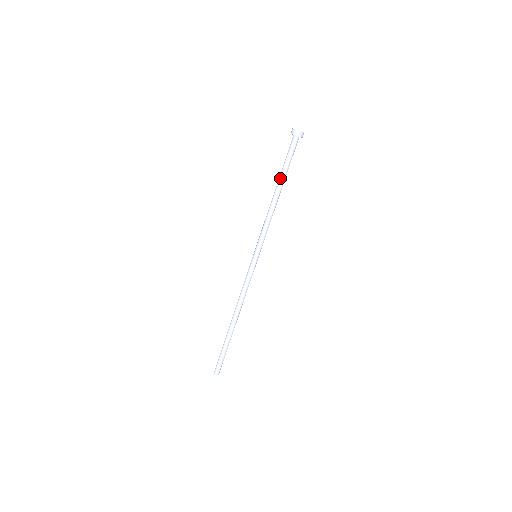
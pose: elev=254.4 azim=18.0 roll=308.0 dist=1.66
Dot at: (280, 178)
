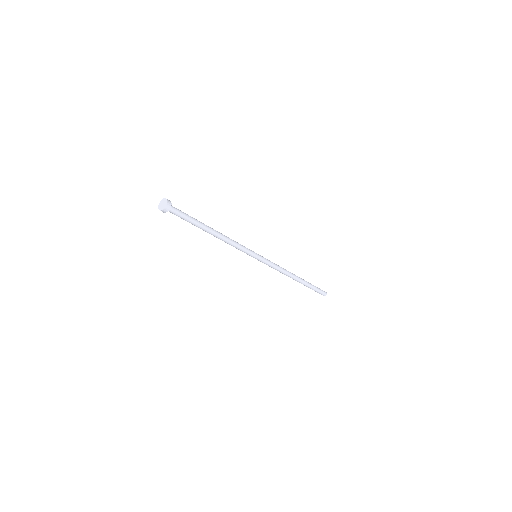
Dot at: occluded
